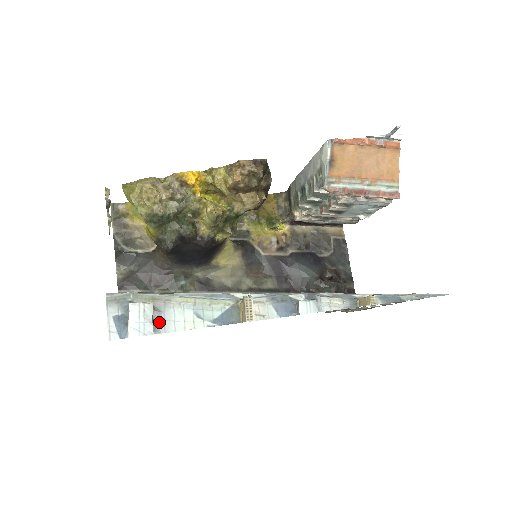
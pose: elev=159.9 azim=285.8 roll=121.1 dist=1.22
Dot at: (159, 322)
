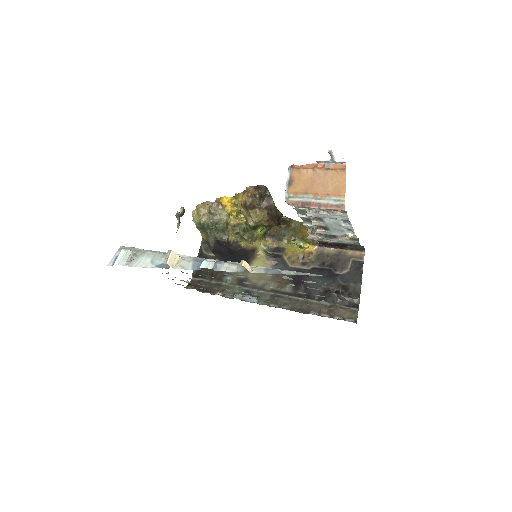
Dot at: (133, 262)
